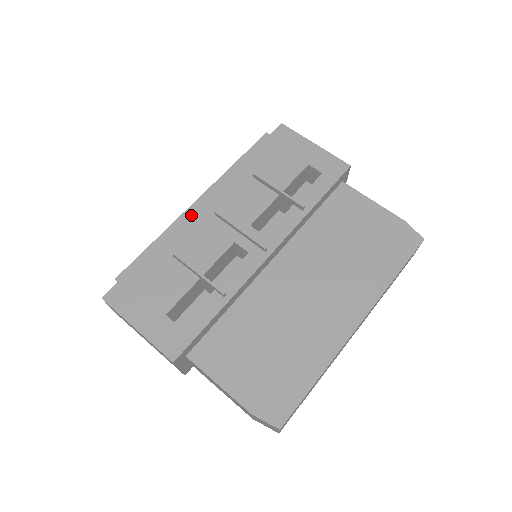
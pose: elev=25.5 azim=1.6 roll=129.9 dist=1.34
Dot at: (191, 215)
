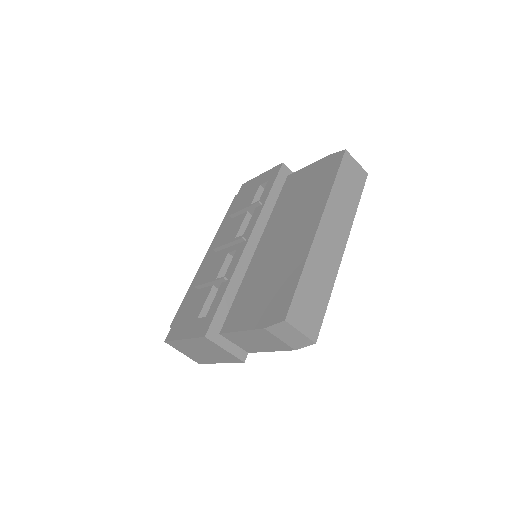
Dot at: (204, 264)
